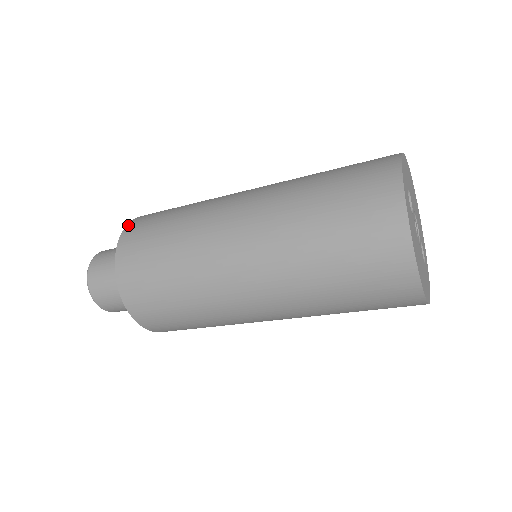
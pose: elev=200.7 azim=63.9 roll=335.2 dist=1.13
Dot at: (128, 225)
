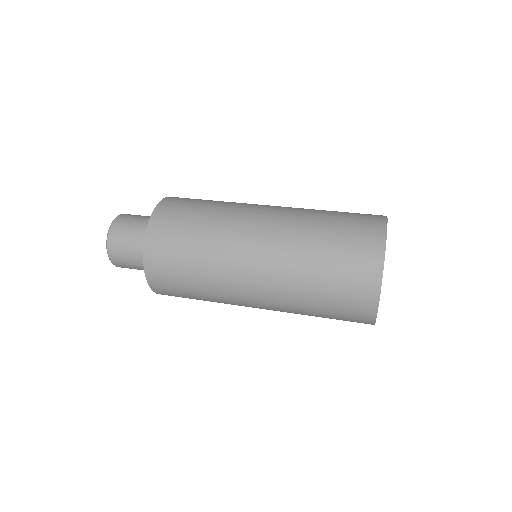
Dot at: (159, 205)
